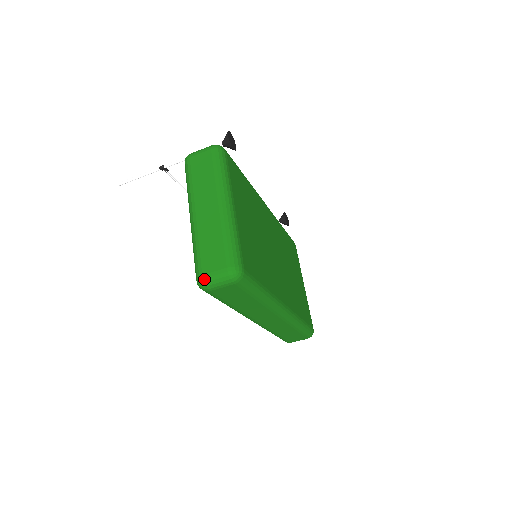
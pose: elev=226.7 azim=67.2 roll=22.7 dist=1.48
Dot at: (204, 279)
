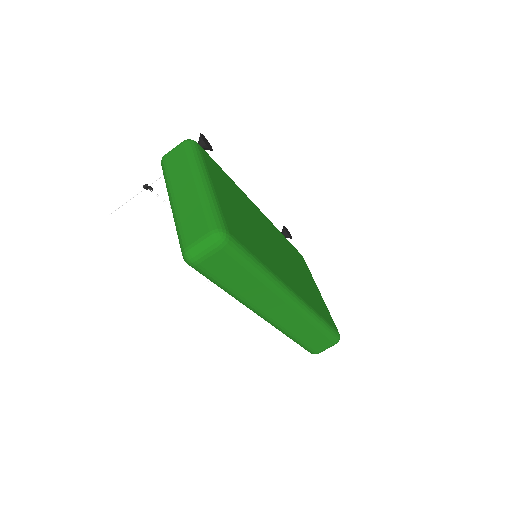
Dot at: (189, 250)
